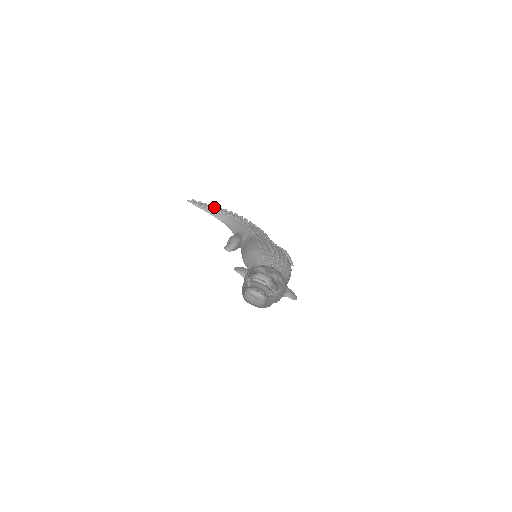
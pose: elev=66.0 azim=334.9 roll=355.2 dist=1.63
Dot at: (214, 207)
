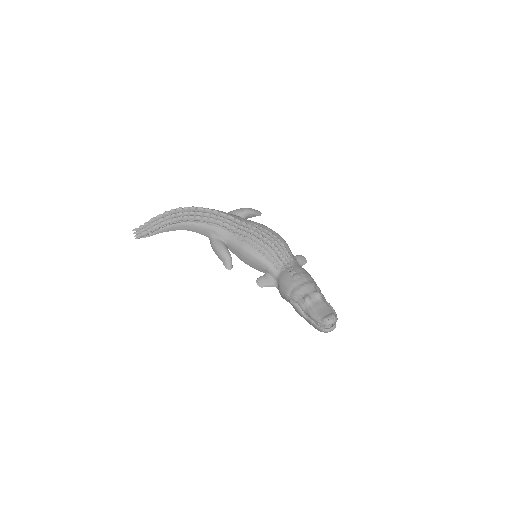
Dot at: (157, 220)
